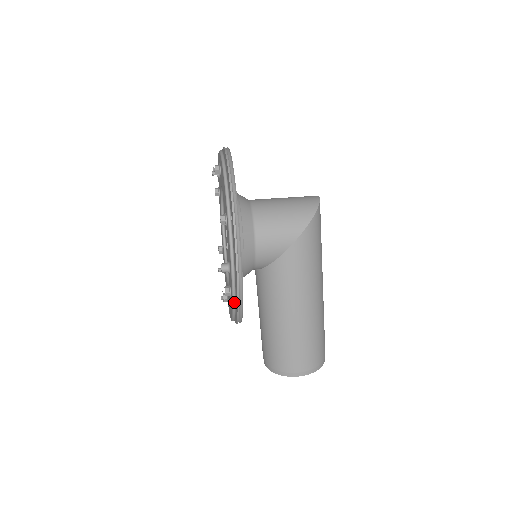
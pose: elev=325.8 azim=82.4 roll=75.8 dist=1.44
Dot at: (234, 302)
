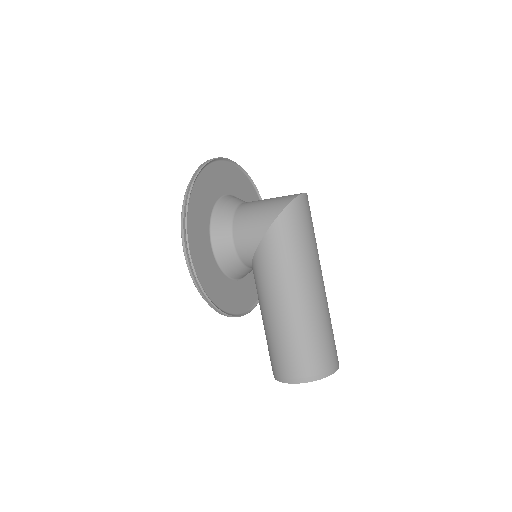
Dot at: (195, 283)
